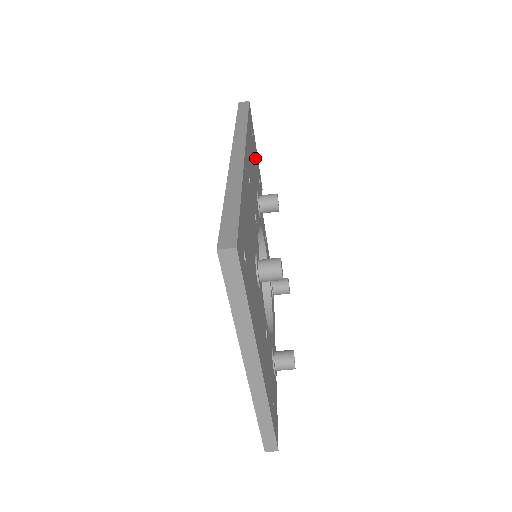
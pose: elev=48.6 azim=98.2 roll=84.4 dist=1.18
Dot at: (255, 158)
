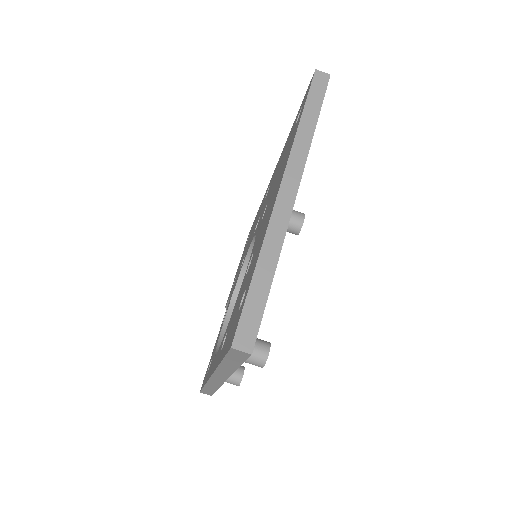
Dot at: occluded
